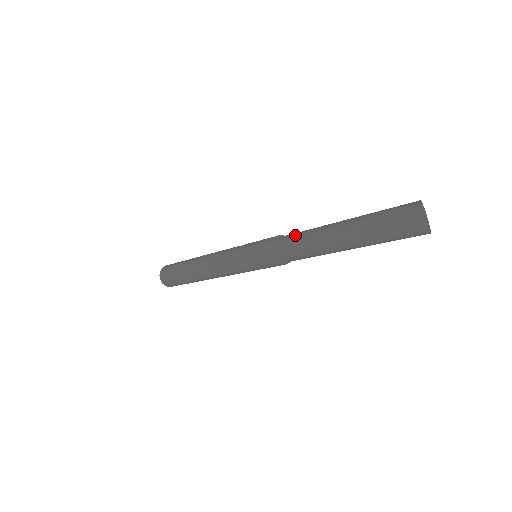
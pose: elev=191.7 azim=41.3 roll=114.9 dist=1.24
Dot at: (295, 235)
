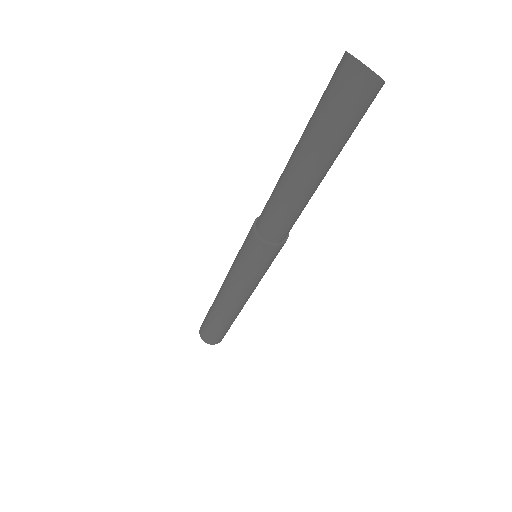
Dot at: (266, 203)
